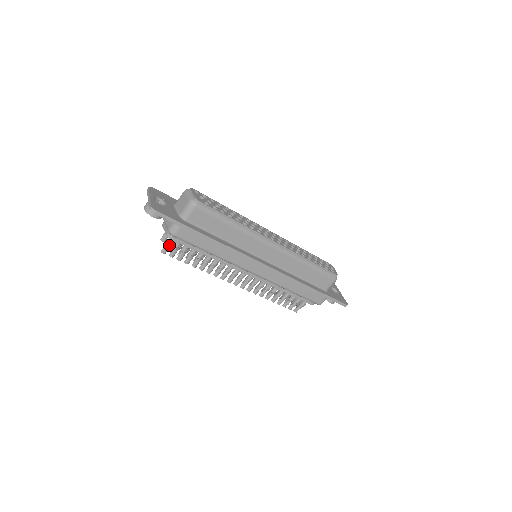
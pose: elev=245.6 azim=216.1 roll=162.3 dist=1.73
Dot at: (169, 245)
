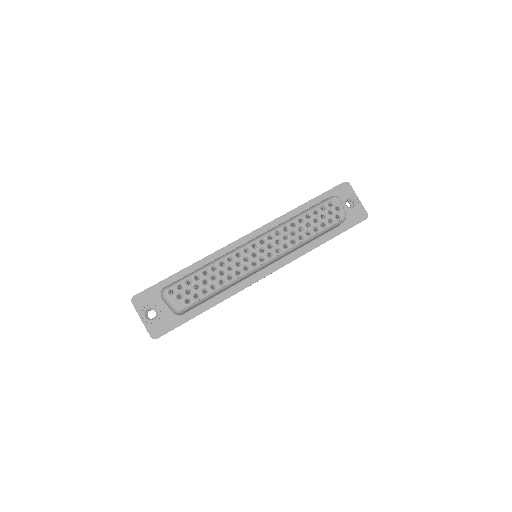
Dot at: occluded
